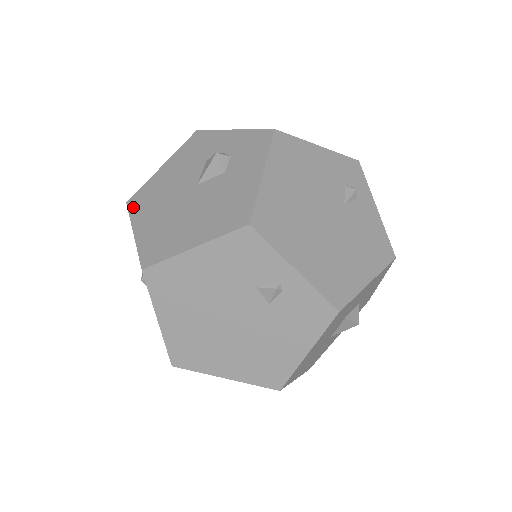
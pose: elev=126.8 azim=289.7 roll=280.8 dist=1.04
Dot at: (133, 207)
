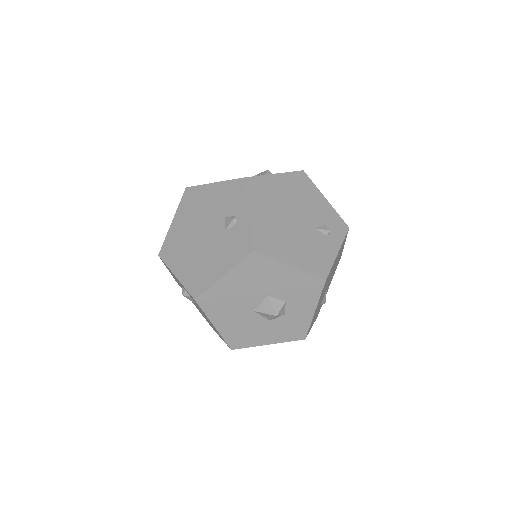
Dot at: occluded
